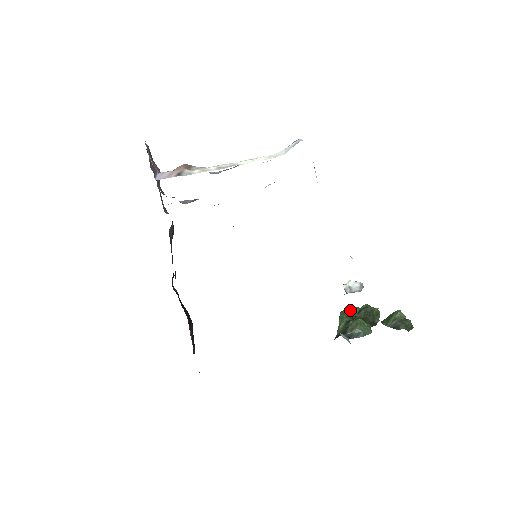
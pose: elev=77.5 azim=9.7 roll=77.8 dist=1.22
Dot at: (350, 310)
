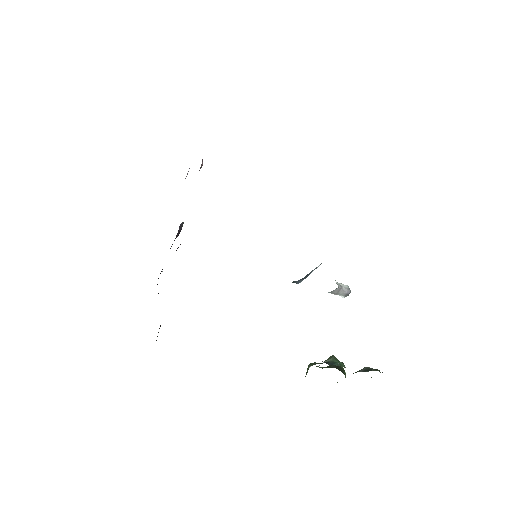
Dot at: (317, 366)
